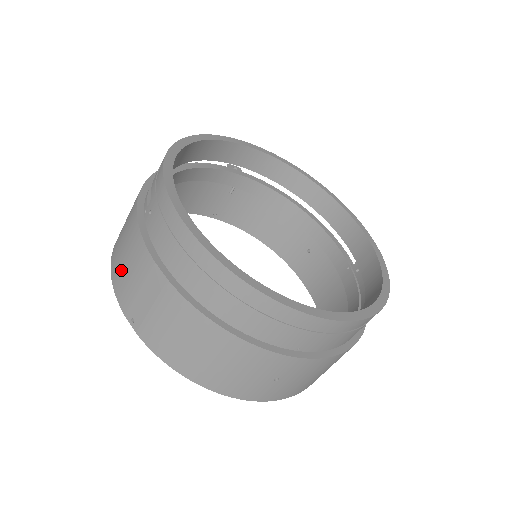
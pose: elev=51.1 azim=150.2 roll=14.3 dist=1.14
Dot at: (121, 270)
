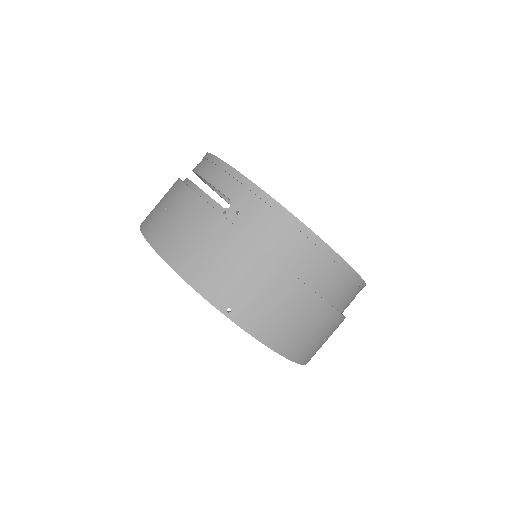
Dot at: (206, 267)
